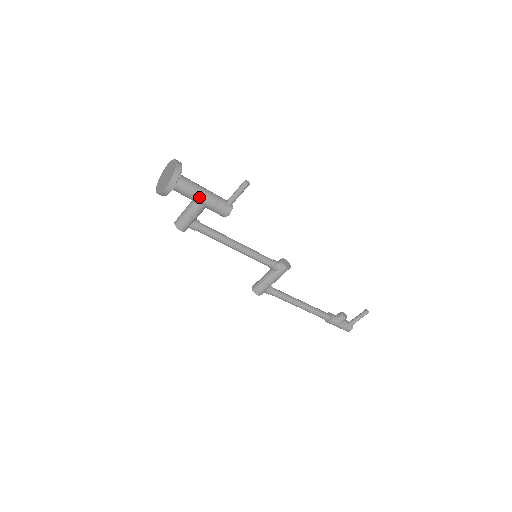
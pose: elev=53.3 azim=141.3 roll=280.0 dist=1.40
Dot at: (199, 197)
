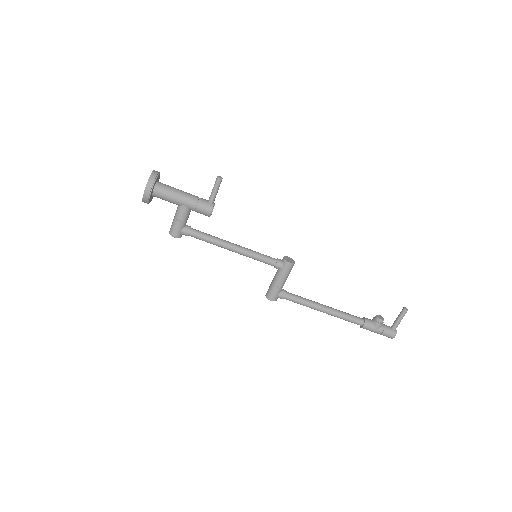
Dot at: (179, 199)
